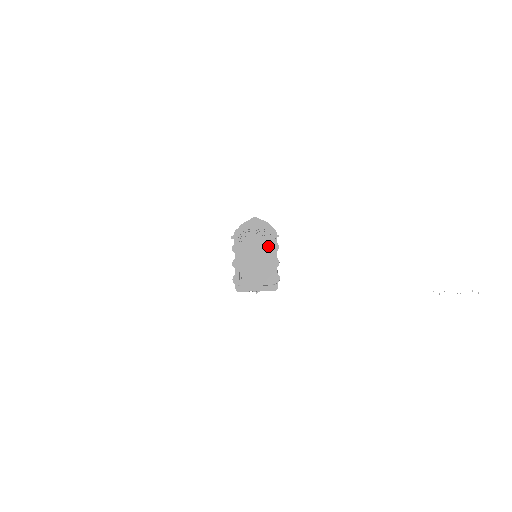
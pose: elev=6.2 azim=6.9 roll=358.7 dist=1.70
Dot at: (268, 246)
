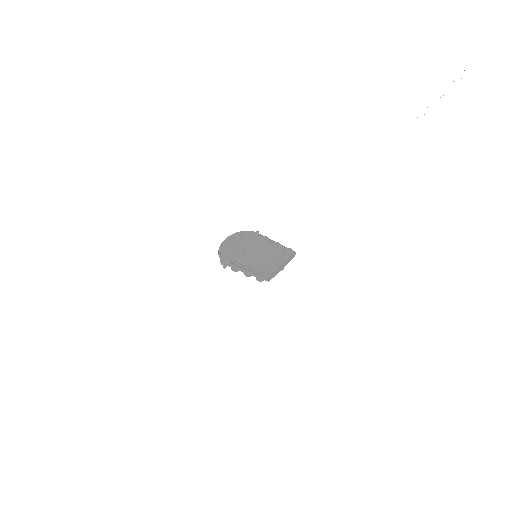
Dot at: (257, 243)
